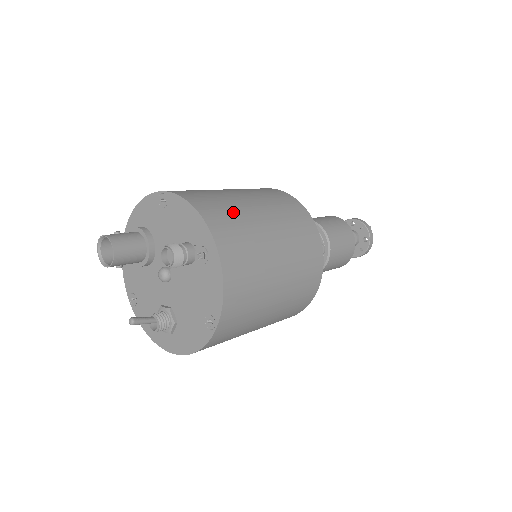
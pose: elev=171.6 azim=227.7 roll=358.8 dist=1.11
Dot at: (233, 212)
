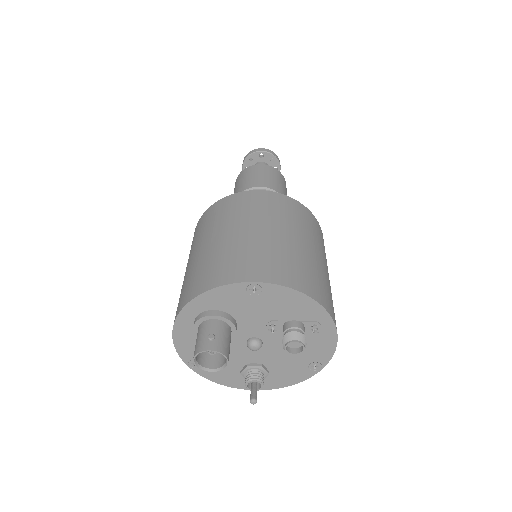
Dot at: (311, 270)
